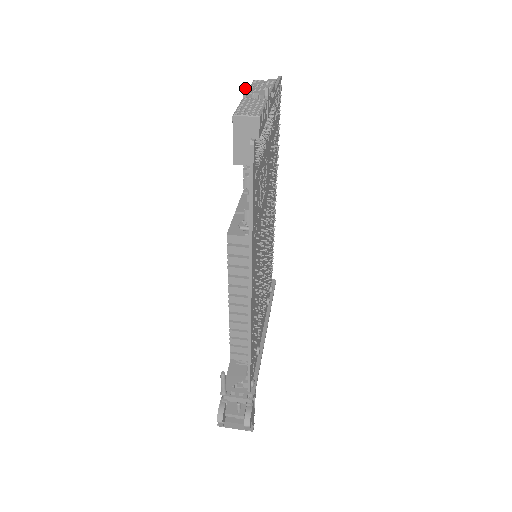
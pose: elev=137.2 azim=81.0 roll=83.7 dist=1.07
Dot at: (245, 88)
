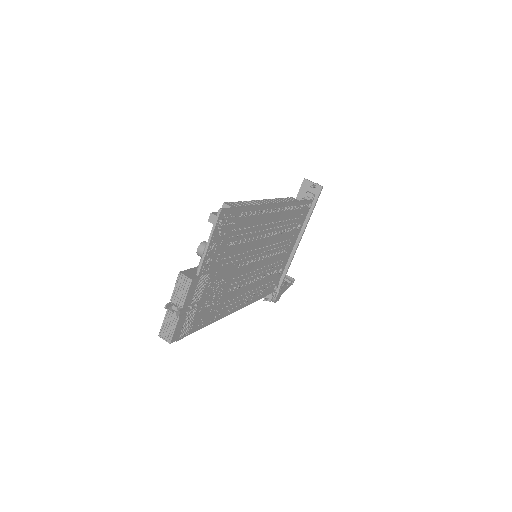
Dot at: (165, 308)
